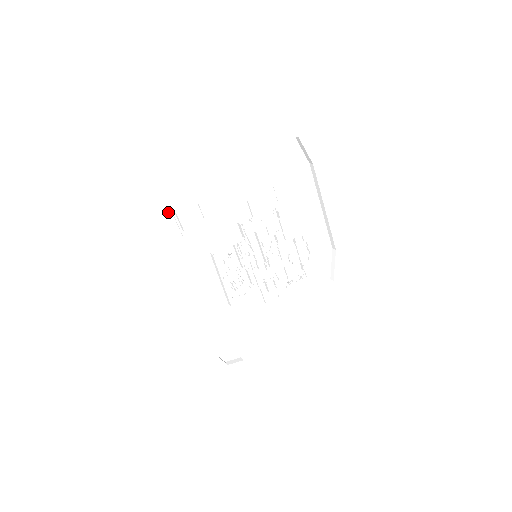
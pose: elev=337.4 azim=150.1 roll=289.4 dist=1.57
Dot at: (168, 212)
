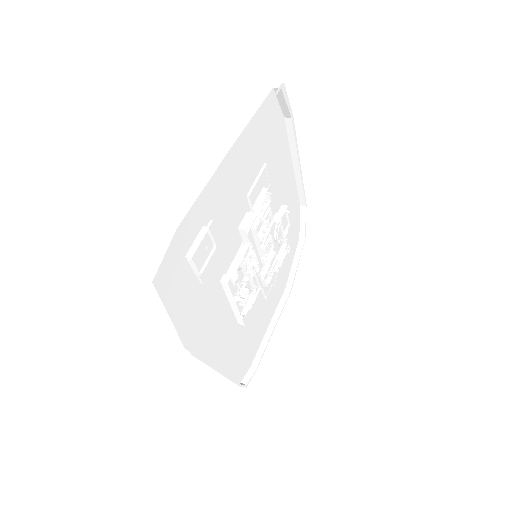
Dot at: (179, 261)
